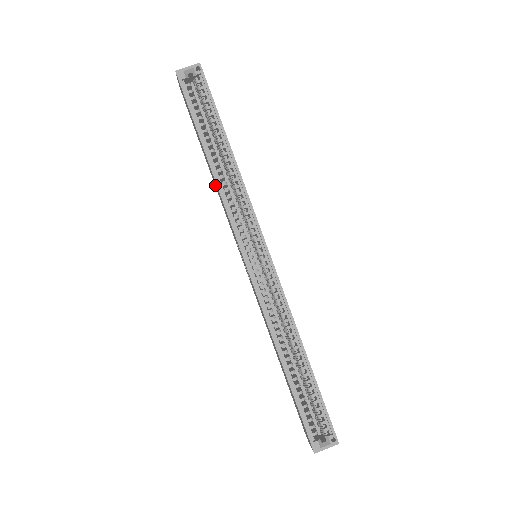
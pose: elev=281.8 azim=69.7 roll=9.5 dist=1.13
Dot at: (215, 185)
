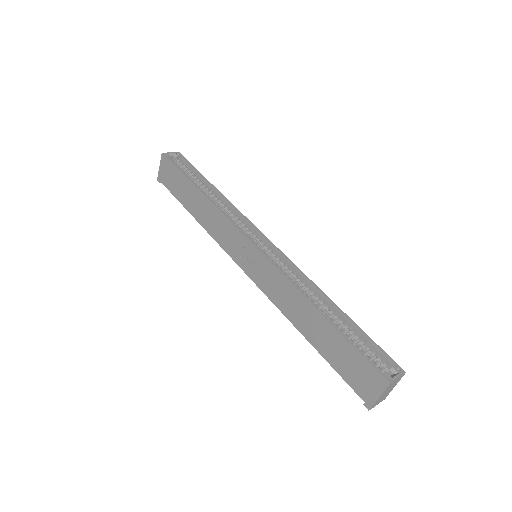
Dot at: (203, 222)
